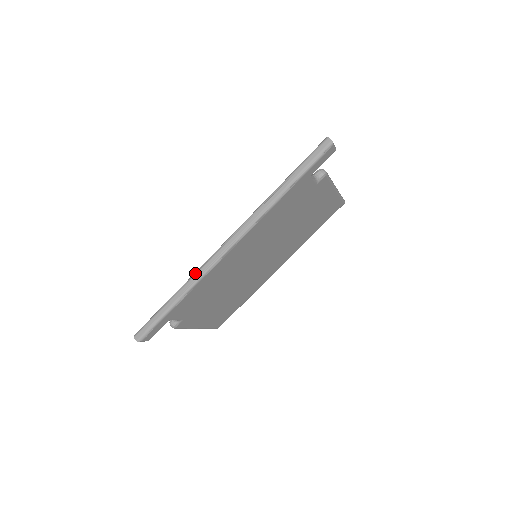
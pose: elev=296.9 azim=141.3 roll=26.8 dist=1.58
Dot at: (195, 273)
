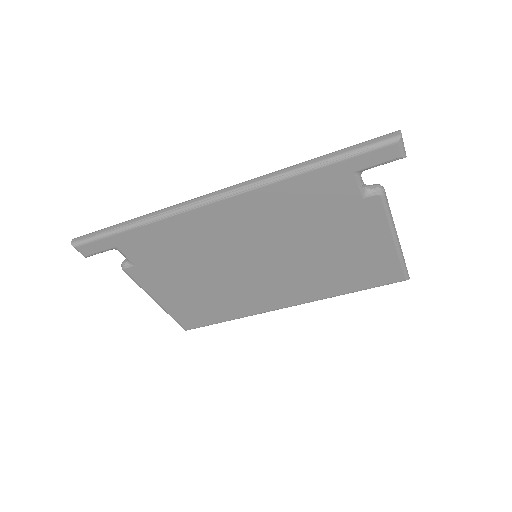
Dot at: (166, 208)
